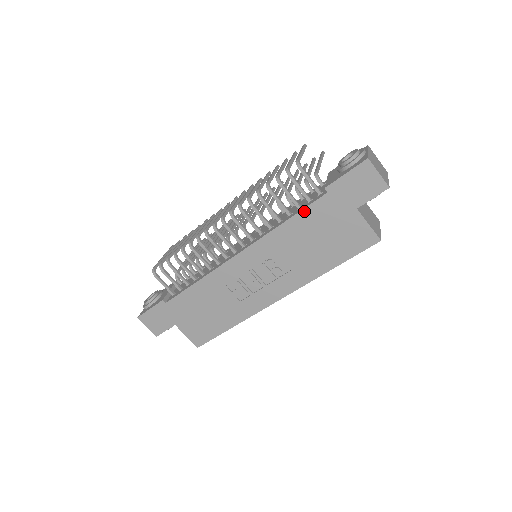
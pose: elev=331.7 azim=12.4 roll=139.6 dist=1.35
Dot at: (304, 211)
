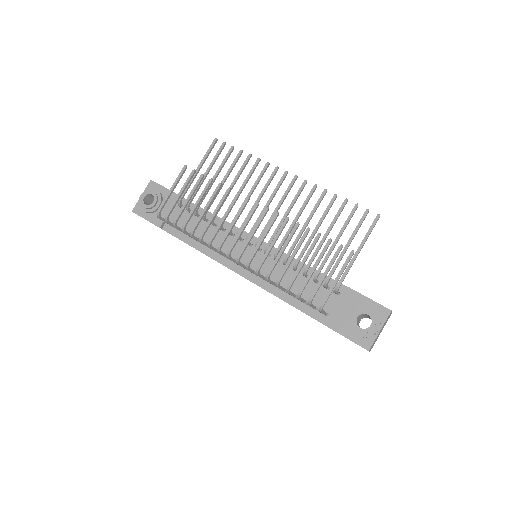
Dot at: occluded
